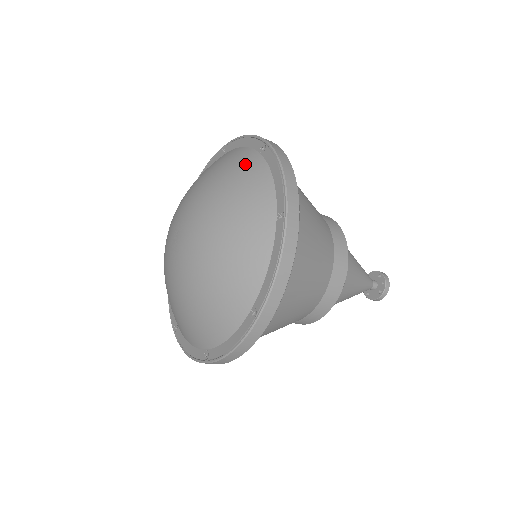
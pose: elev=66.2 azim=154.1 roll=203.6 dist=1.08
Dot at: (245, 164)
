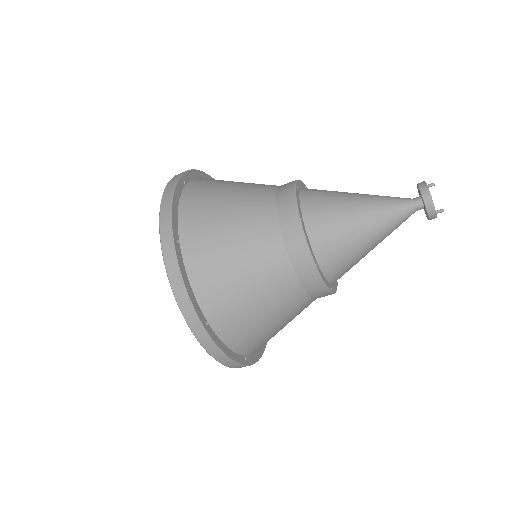
Dot at: occluded
